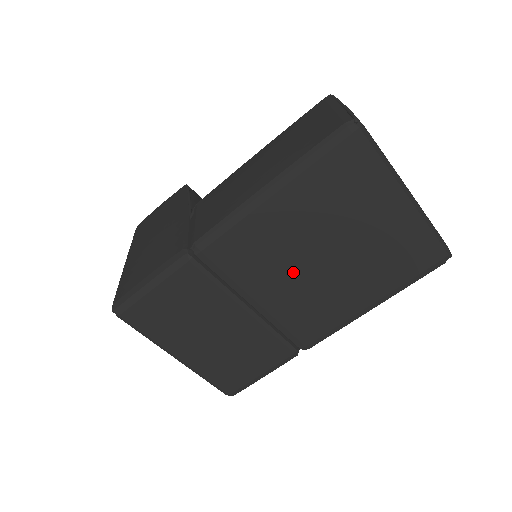
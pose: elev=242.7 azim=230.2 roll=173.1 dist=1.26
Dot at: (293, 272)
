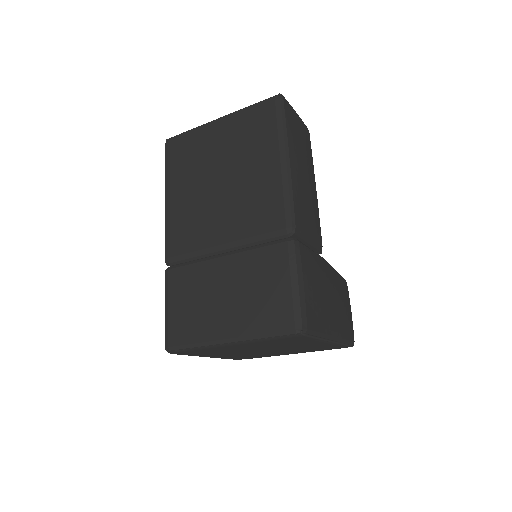
Dot at: (218, 207)
